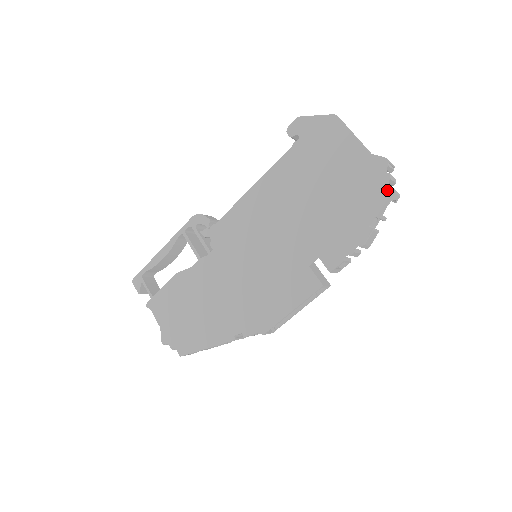
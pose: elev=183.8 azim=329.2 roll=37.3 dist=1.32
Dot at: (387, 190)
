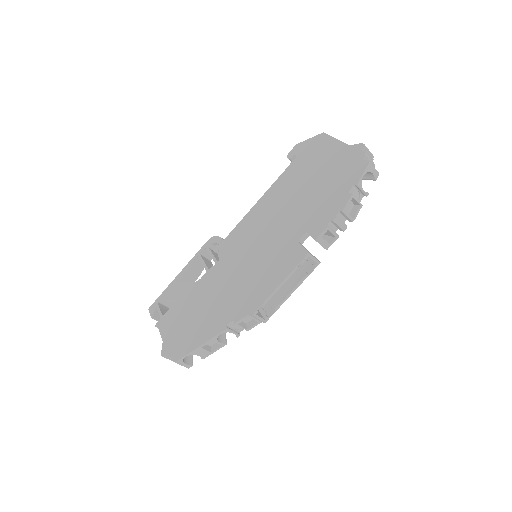
Dot at: (363, 163)
